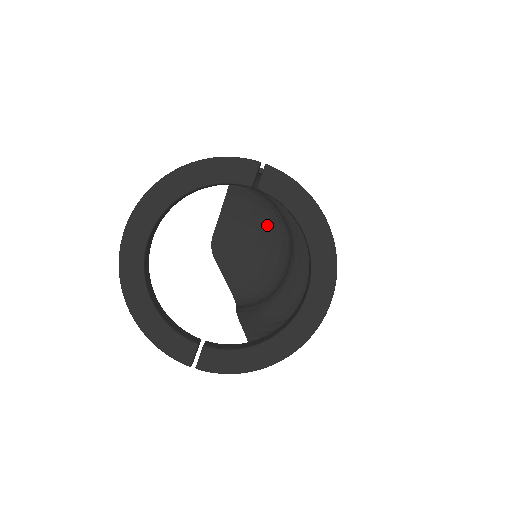
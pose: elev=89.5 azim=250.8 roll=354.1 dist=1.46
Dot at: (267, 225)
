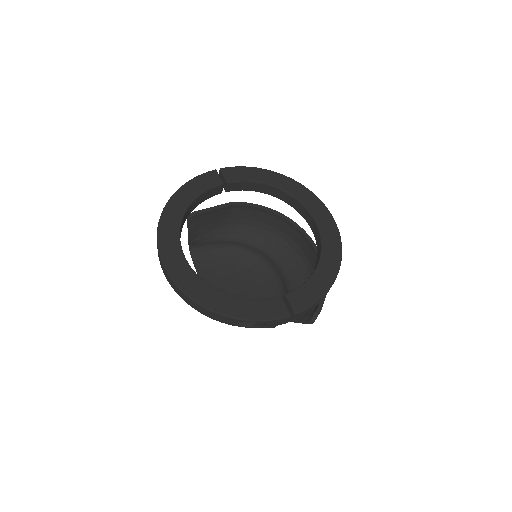
Dot at: (239, 264)
